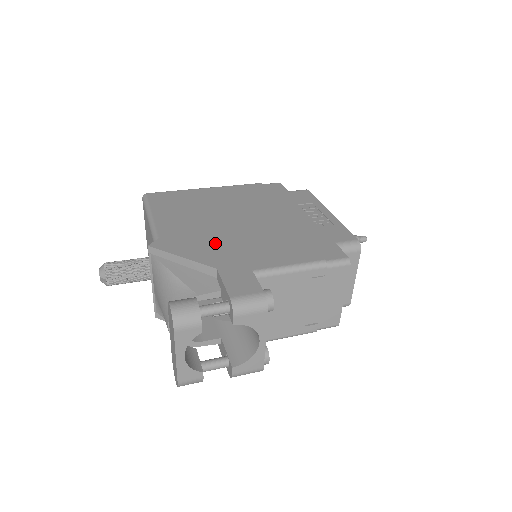
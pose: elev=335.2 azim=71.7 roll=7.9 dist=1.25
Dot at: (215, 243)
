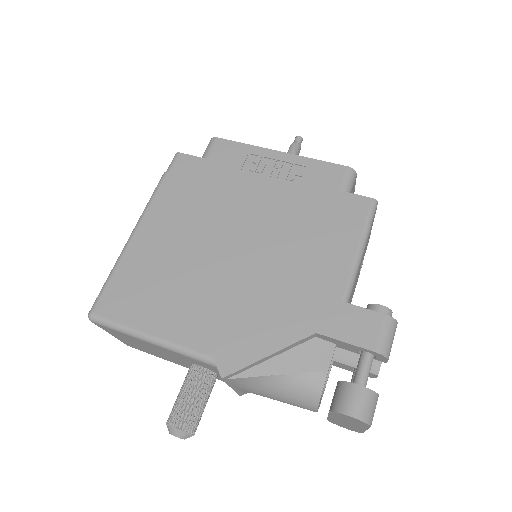
Dot at: (265, 305)
